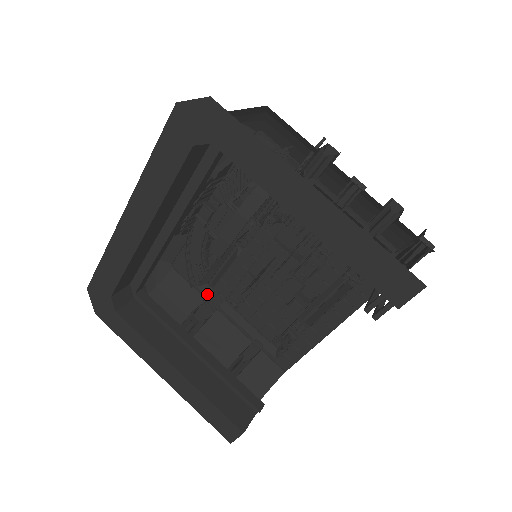
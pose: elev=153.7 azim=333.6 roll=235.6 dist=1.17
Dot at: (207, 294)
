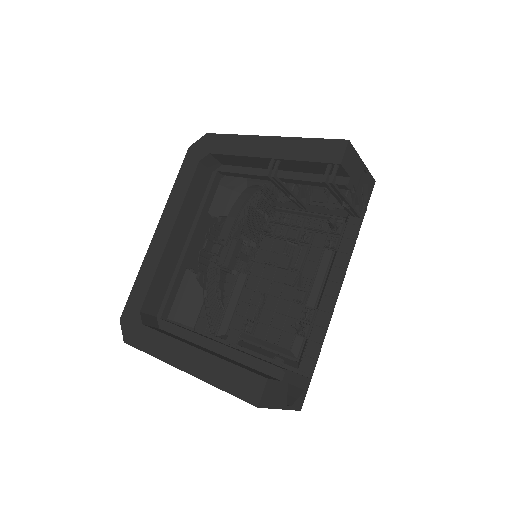
Dot at: (226, 339)
